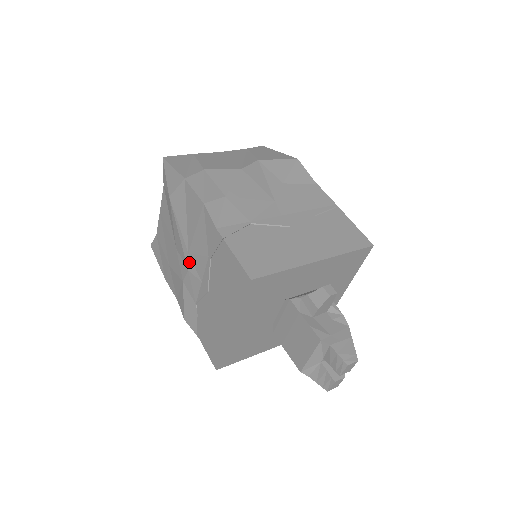
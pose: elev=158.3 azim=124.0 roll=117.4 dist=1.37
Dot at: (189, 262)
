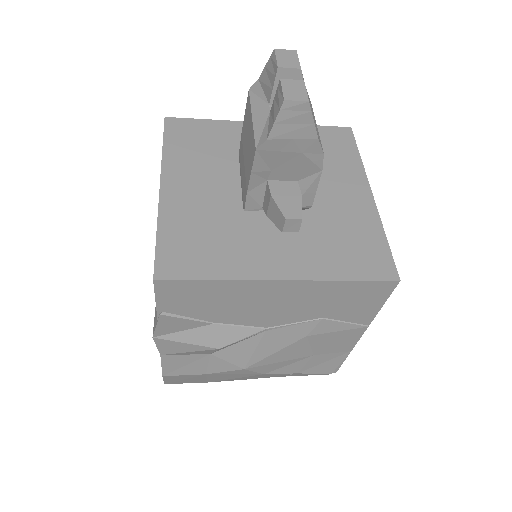
Dot at: occluded
